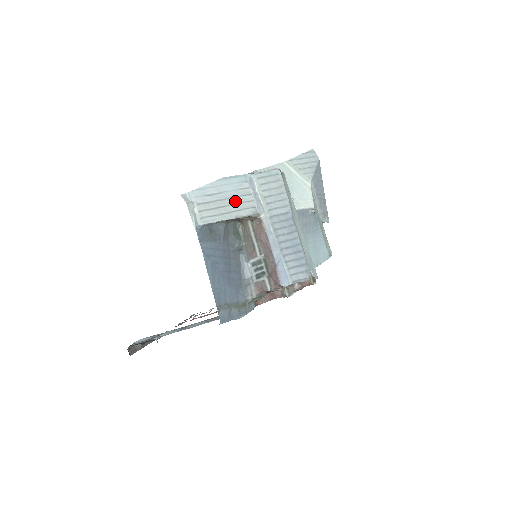
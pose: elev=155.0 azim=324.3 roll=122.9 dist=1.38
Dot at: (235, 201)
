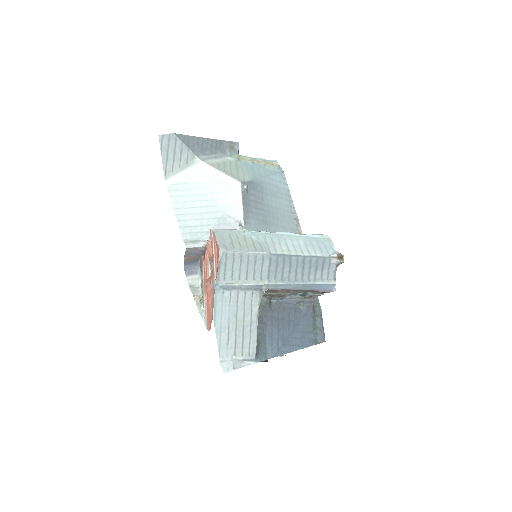
Dot at: (241, 313)
